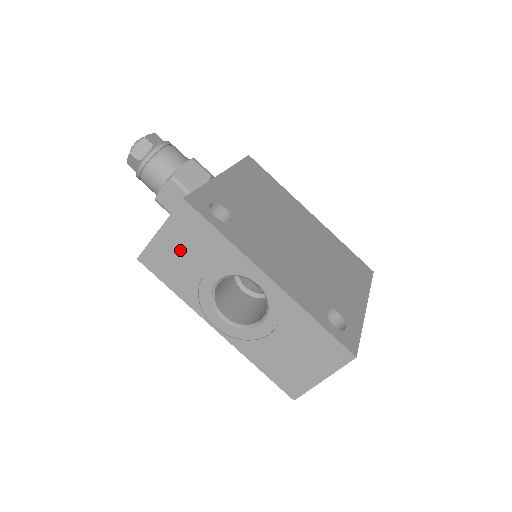
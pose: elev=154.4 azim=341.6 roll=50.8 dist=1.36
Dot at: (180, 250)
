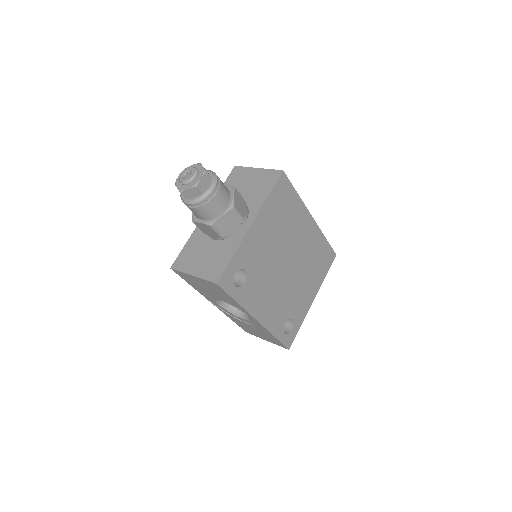
Dot at: (204, 286)
